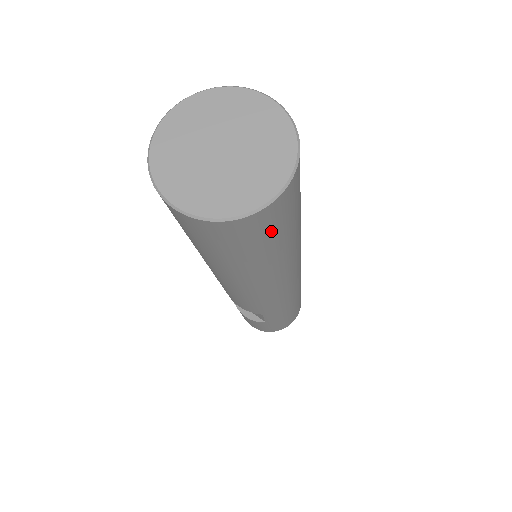
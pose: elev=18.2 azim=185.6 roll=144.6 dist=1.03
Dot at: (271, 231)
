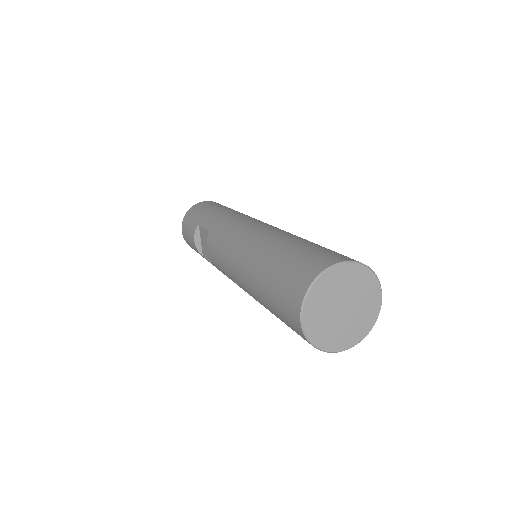
Dot at: occluded
